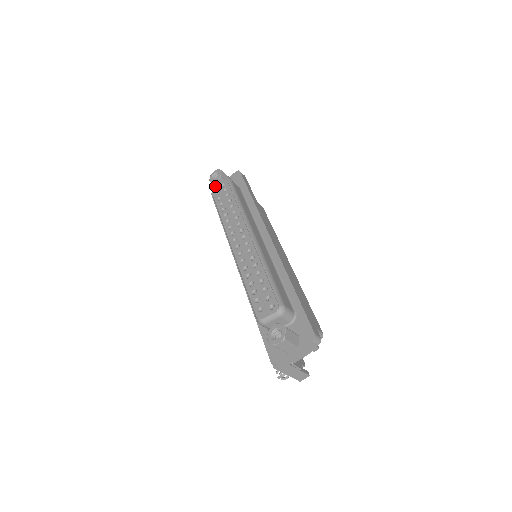
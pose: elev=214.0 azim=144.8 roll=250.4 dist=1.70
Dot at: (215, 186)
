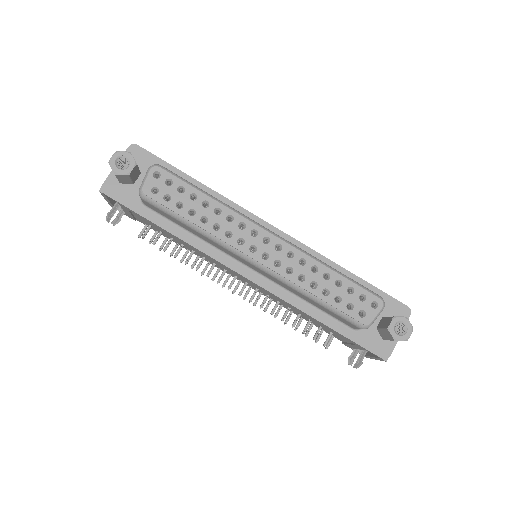
Dot at: (118, 179)
